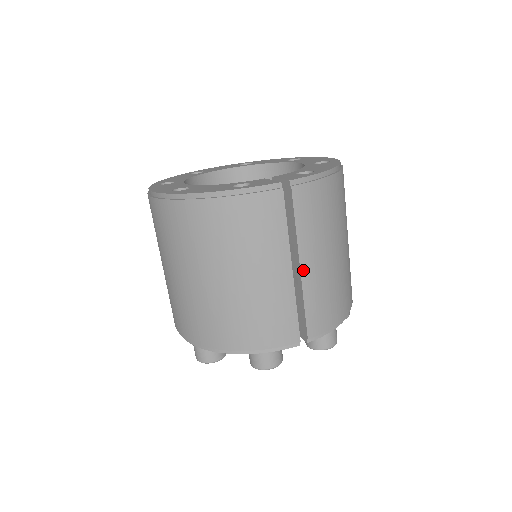
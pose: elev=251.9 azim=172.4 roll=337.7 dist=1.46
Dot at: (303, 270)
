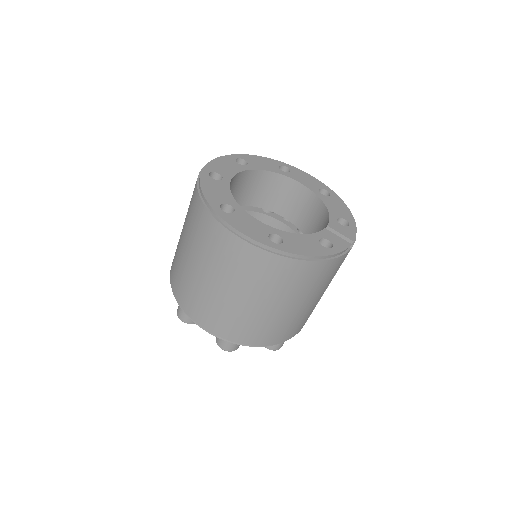
Dot at: occluded
